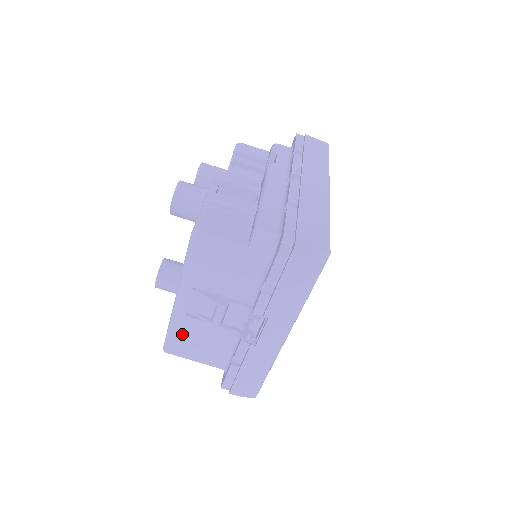
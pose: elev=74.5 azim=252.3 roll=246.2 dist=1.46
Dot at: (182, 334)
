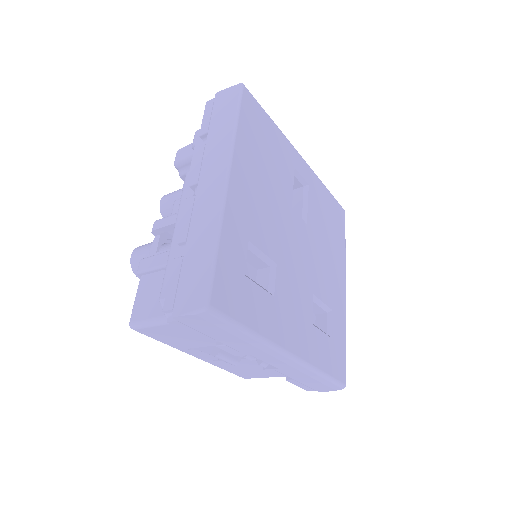
Dot at: (233, 369)
